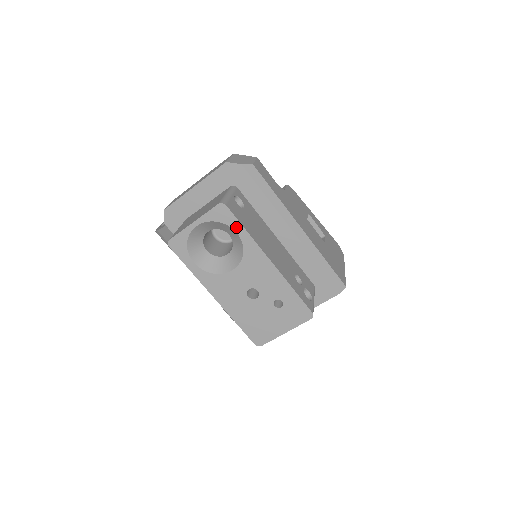
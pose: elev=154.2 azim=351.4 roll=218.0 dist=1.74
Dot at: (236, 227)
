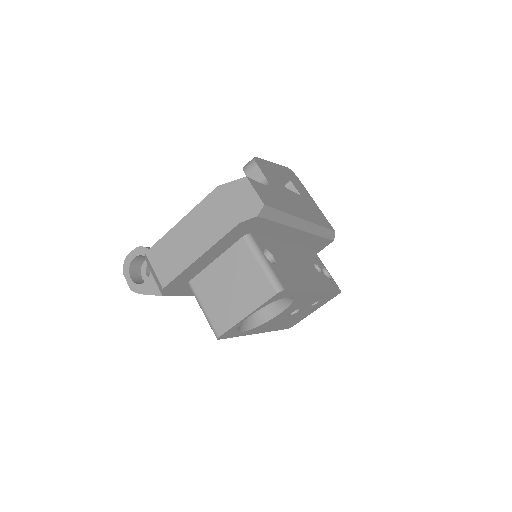
Dot at: (291, 294)
